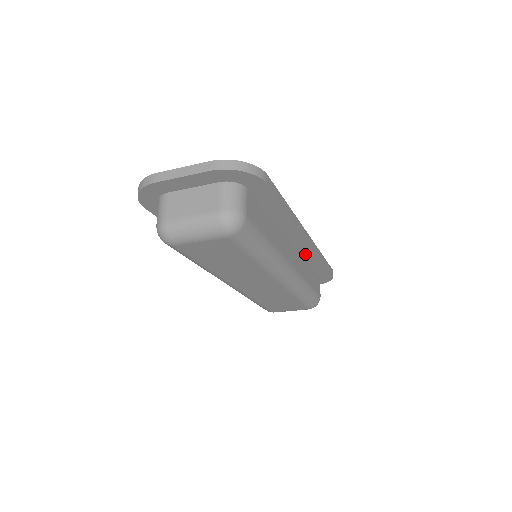
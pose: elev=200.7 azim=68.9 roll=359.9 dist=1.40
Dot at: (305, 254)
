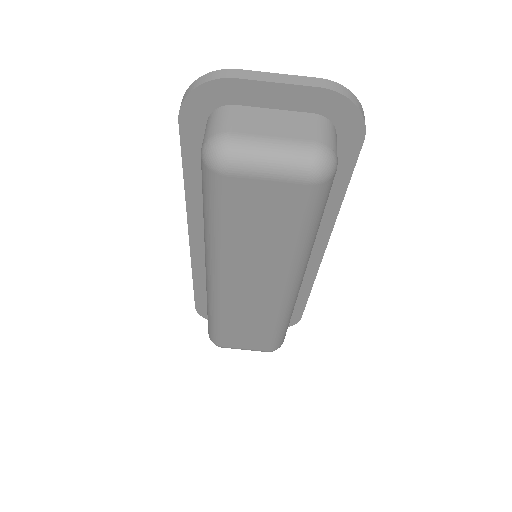
Dot at: occluded
